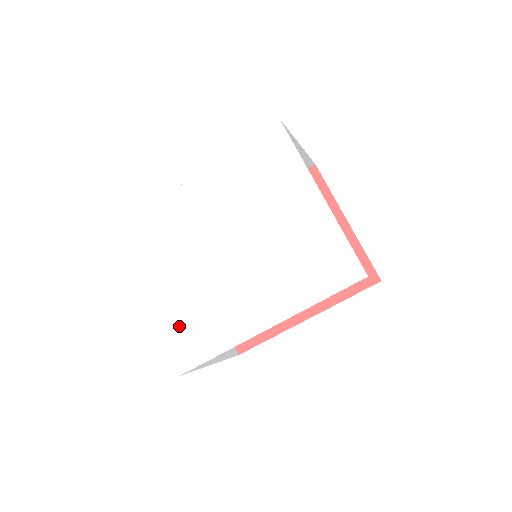
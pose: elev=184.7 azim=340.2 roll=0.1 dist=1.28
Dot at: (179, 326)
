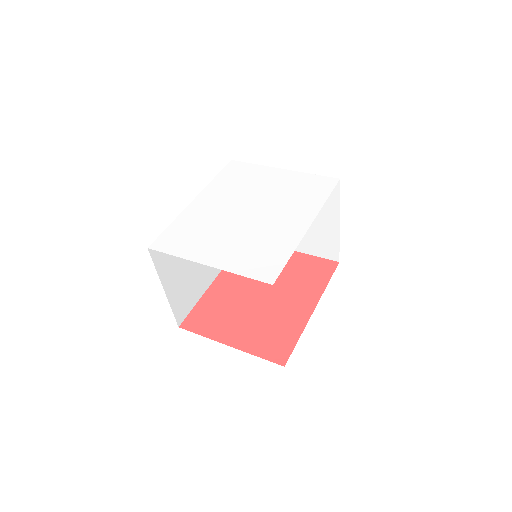
Dot at: (247, 261)
